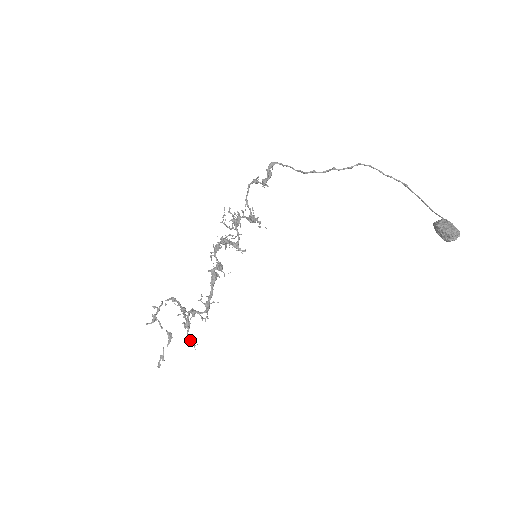
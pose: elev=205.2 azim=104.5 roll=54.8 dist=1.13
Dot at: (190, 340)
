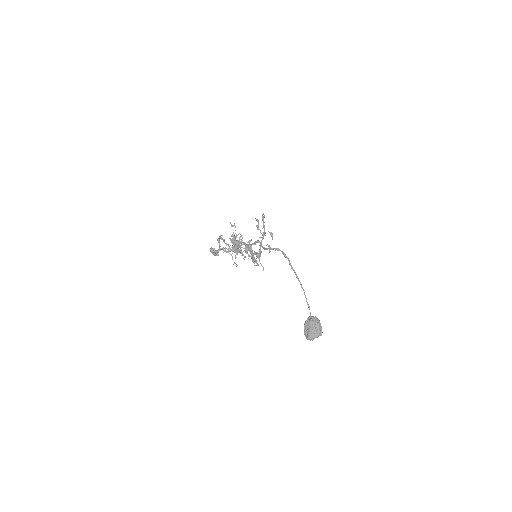
Dot at: (261, 265)
